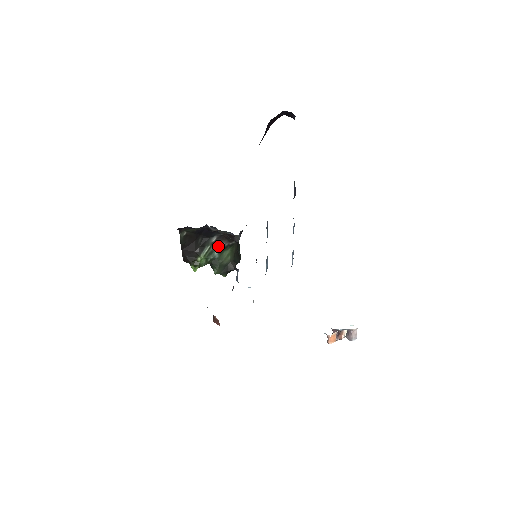
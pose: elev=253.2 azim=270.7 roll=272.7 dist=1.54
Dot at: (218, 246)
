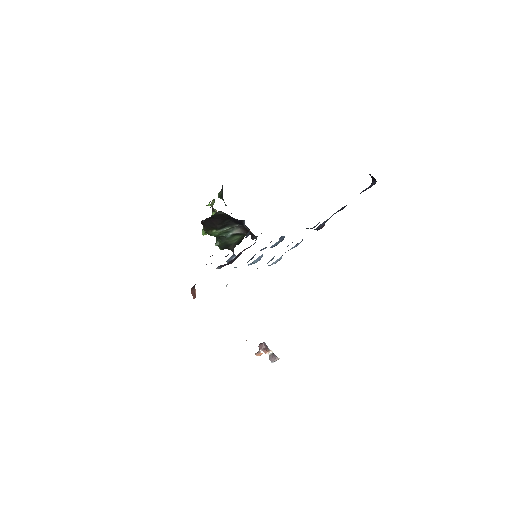
Dot at: (236, 230)
